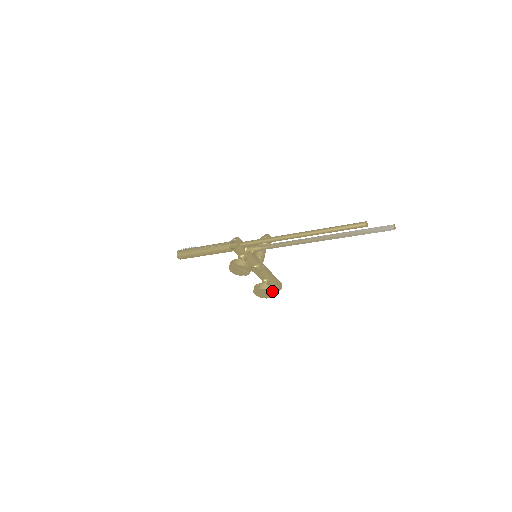
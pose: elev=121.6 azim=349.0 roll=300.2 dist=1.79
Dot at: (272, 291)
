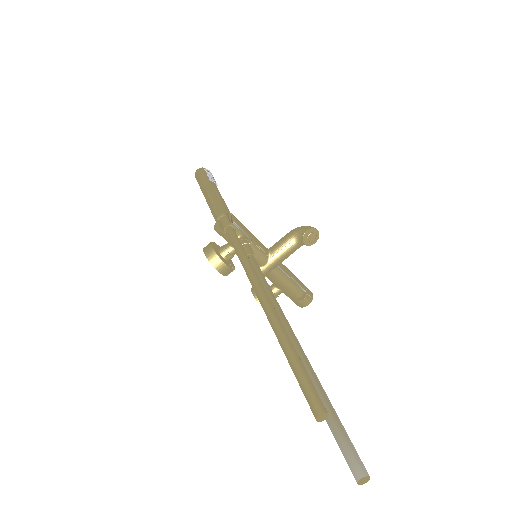
Dot at: occluded
